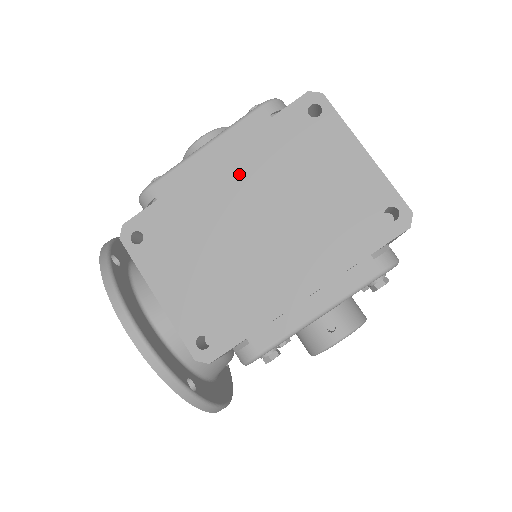
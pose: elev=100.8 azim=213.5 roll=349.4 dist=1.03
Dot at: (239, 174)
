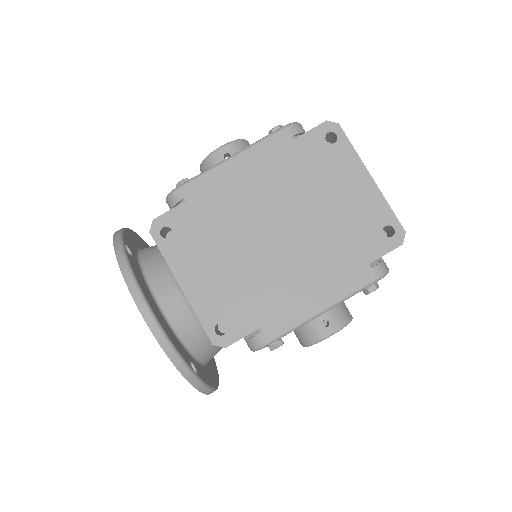
Dot at: (262, 185)
